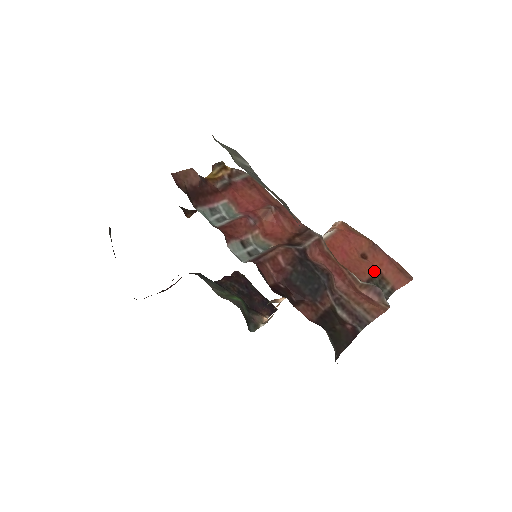
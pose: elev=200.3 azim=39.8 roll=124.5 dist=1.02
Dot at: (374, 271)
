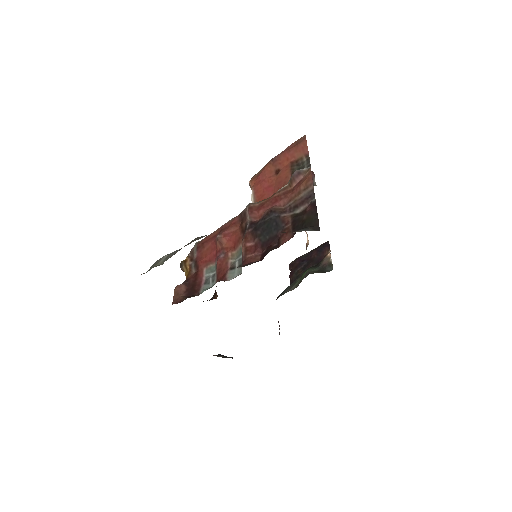
Dot at: (289, 168)
